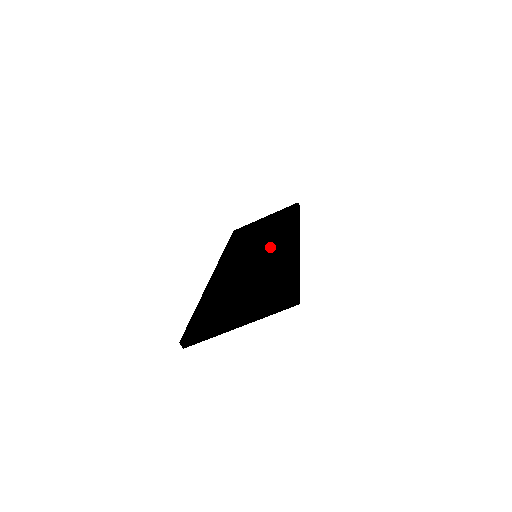
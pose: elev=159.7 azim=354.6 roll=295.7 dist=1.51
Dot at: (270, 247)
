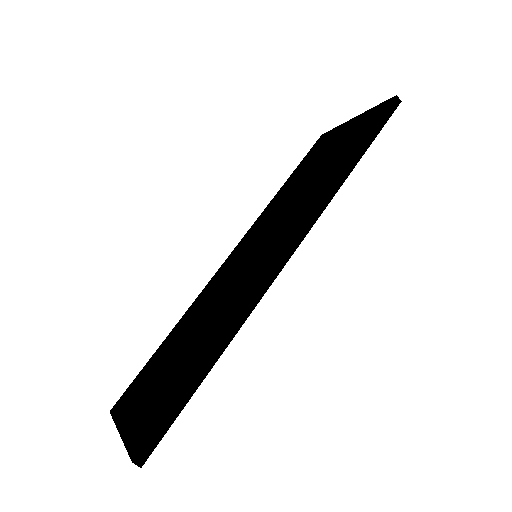
Dot at: (262, 254)
